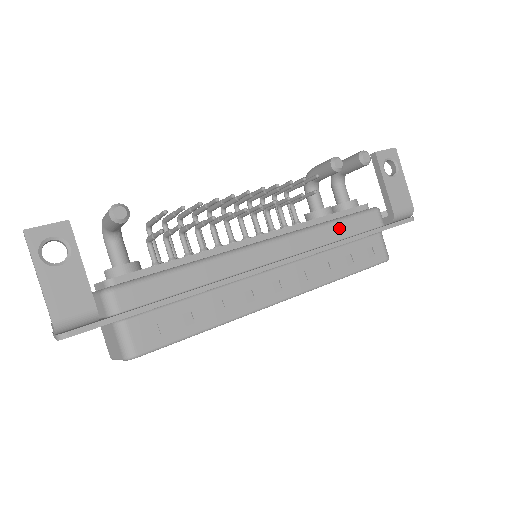
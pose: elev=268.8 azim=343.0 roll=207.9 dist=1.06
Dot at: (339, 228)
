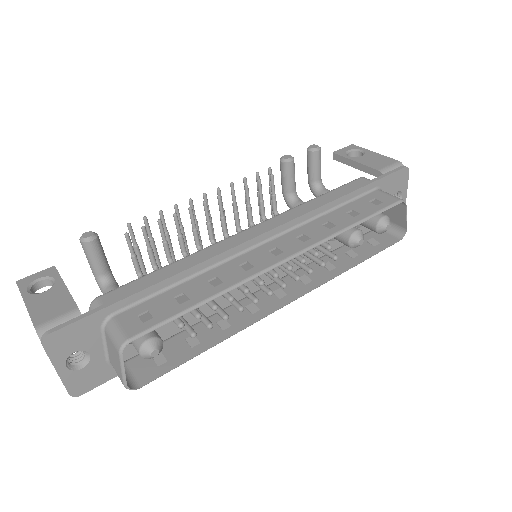
Dot at: (324, 198)
